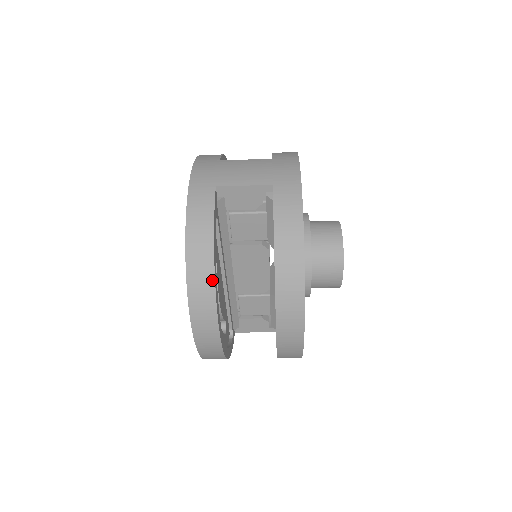
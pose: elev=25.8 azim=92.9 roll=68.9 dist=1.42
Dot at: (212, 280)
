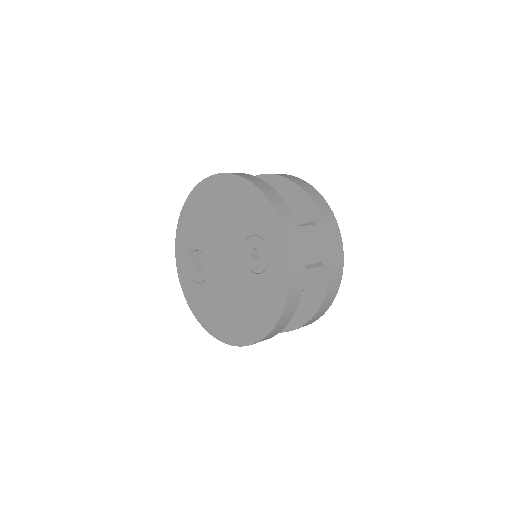
Dot at: (283, 328)
